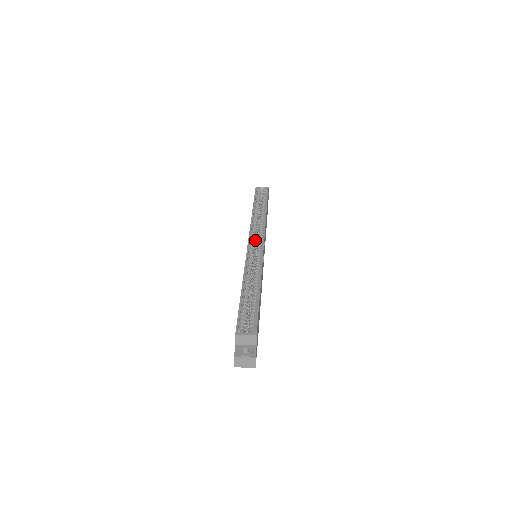
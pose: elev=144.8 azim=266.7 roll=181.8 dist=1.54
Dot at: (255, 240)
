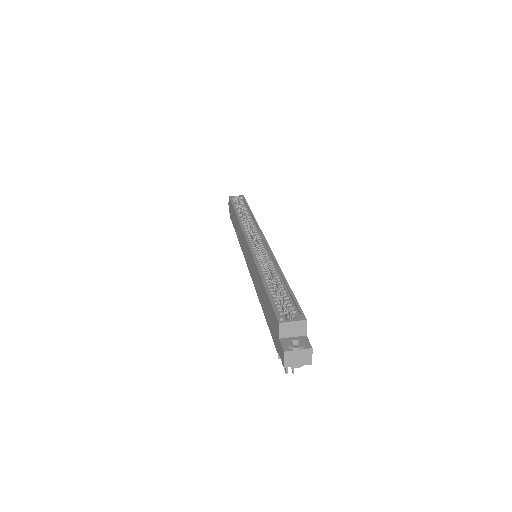
Dot at: occluded
